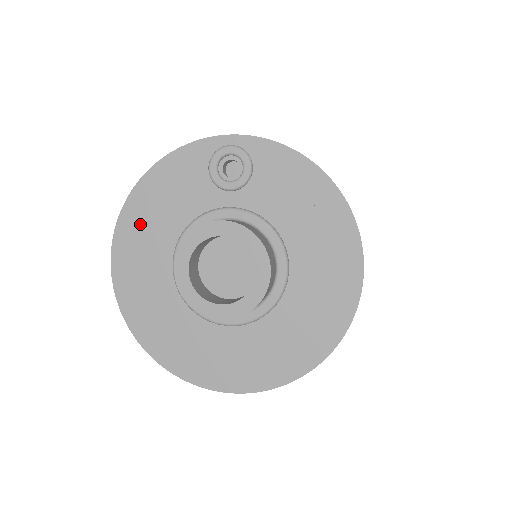
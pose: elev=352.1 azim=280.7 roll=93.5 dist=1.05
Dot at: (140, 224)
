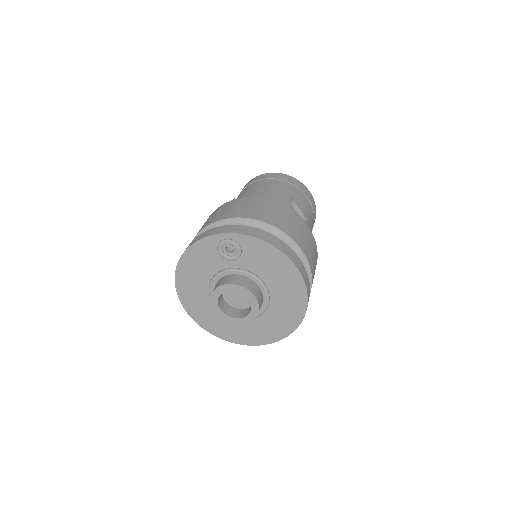
Dot at: (188, 276)
